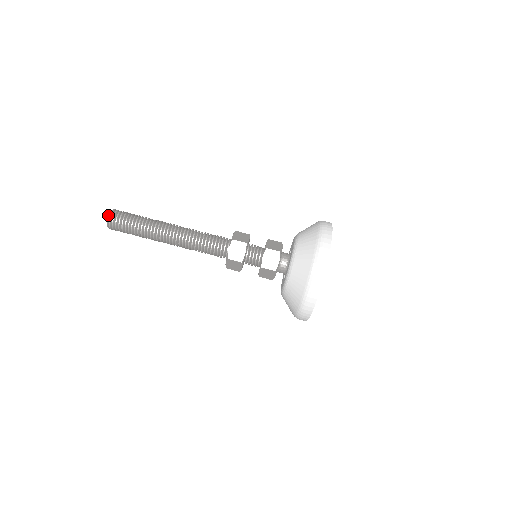
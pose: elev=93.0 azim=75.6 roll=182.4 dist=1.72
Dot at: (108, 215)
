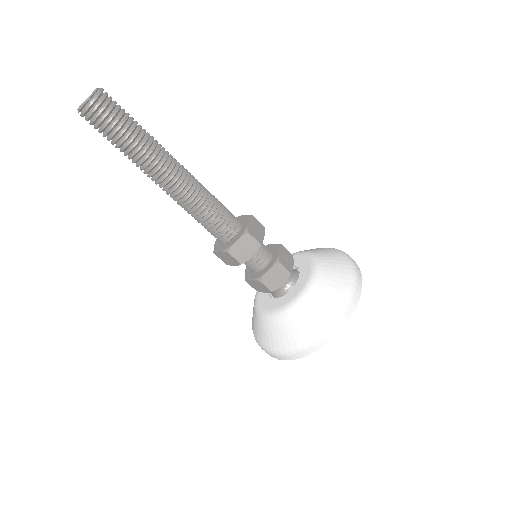
Dot at: (90, 96)
